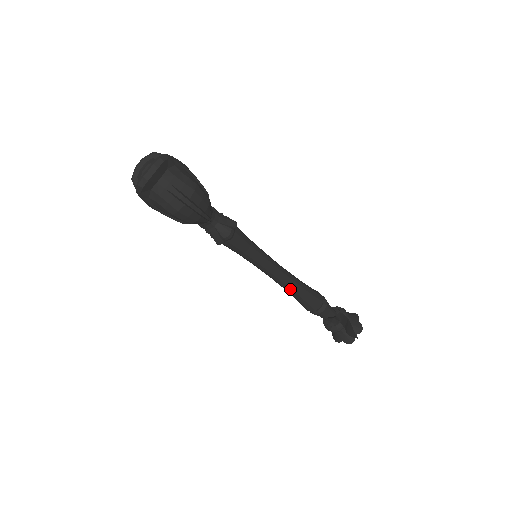
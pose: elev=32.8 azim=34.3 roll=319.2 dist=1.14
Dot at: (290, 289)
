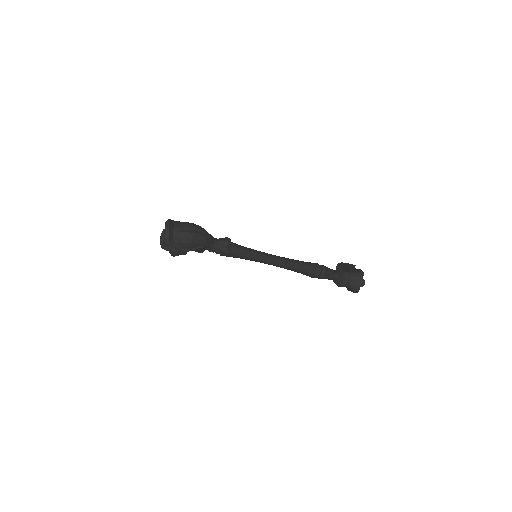
Dot at: (292, 266)
